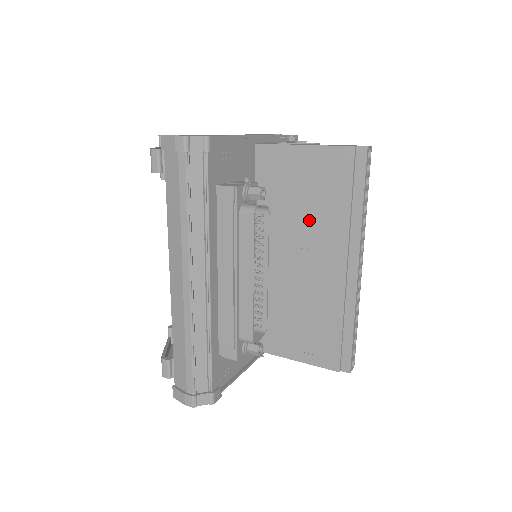
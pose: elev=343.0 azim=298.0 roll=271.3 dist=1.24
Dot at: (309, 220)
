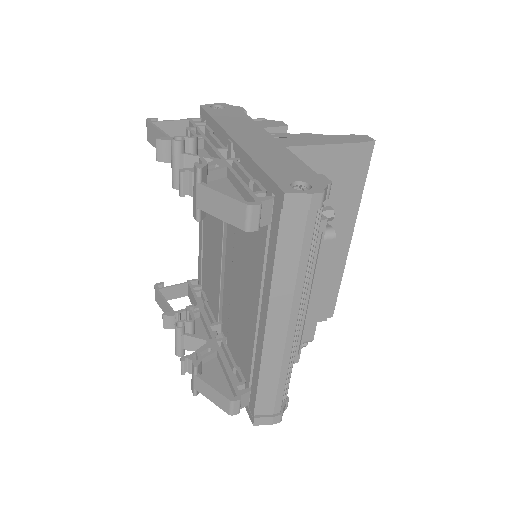
Dot at: occluded
